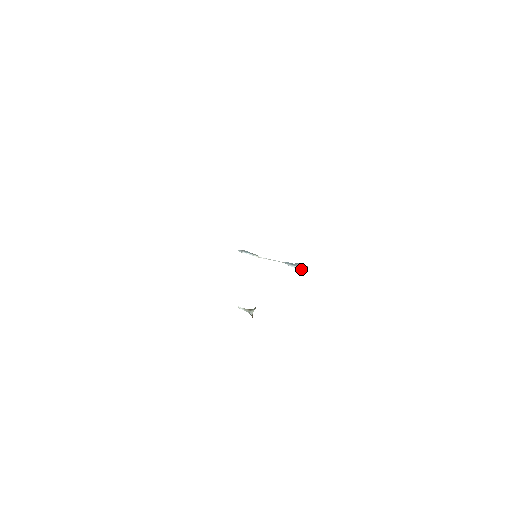
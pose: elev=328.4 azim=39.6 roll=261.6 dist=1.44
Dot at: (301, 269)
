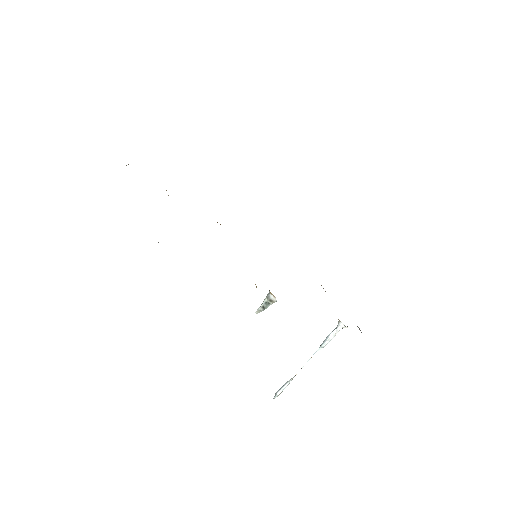
Dot at: (336, 331)
